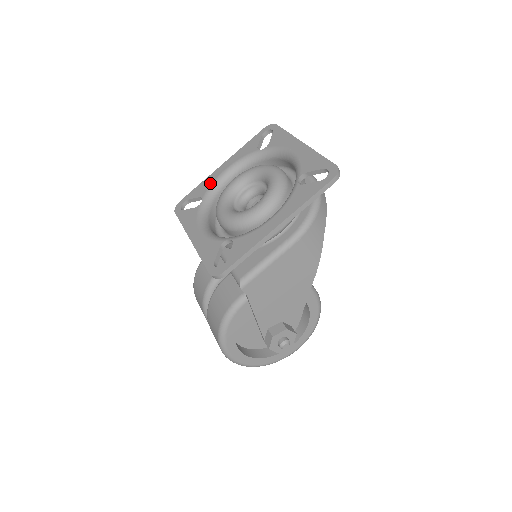
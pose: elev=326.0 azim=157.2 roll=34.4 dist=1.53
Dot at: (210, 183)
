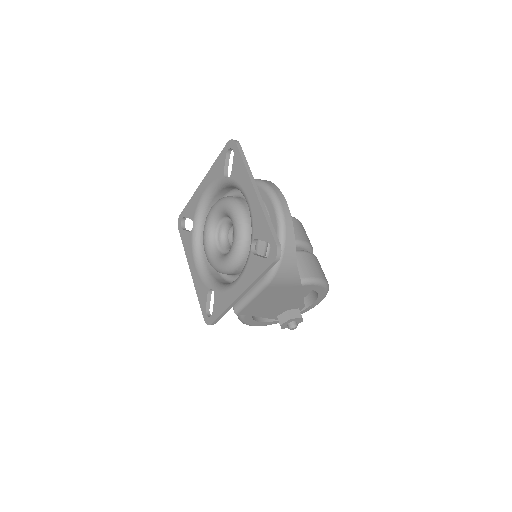
Dot at: (196, 205)
